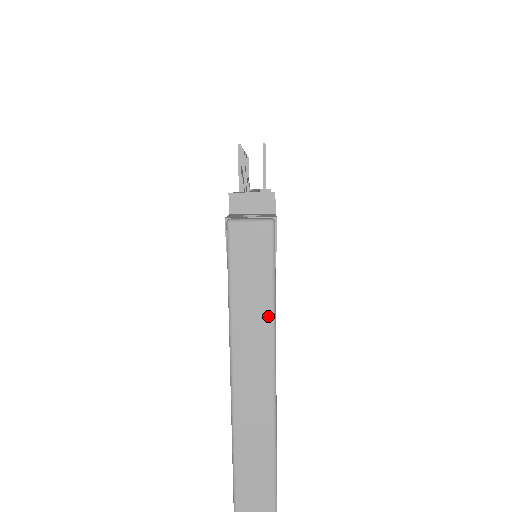
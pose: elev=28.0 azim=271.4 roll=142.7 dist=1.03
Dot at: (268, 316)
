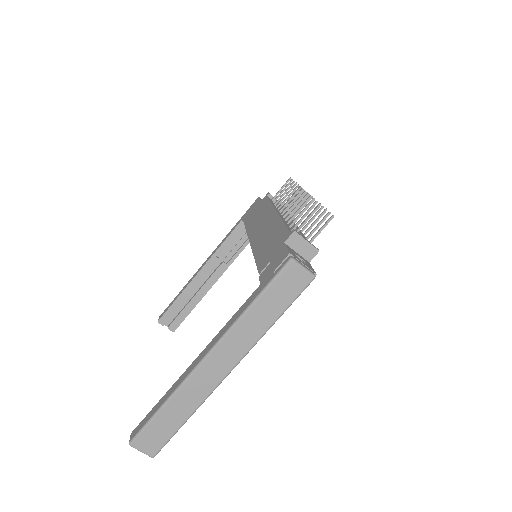
Dot at: (268, 324)
